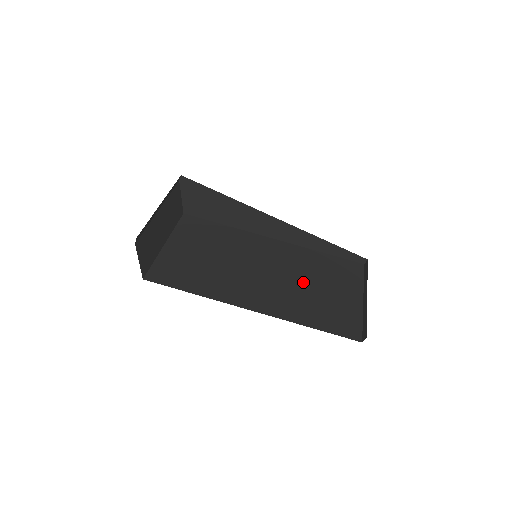
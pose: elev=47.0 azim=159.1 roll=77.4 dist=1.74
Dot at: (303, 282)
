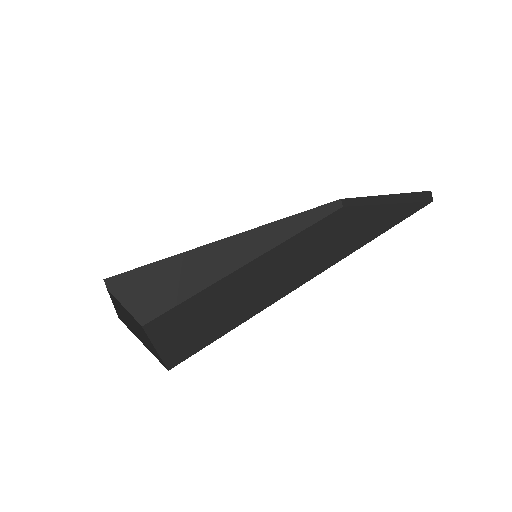
Dot at: (321, 241)
